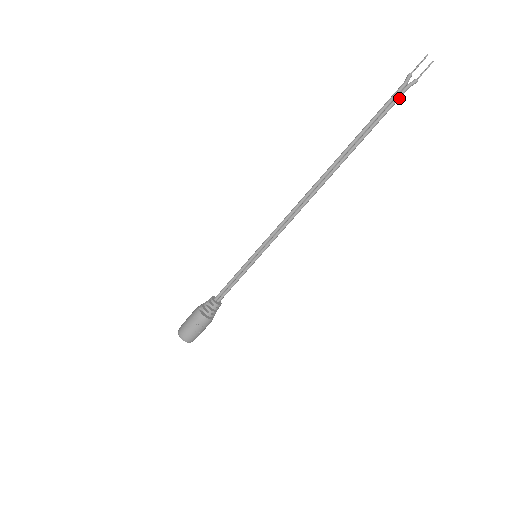
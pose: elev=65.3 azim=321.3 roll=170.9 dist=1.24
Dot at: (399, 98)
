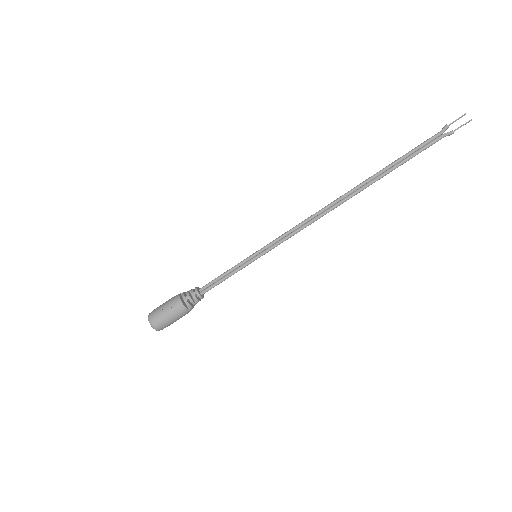
Dot at: (433, 142)
